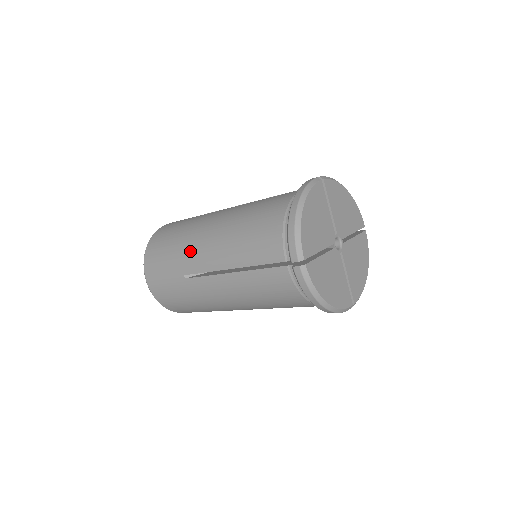
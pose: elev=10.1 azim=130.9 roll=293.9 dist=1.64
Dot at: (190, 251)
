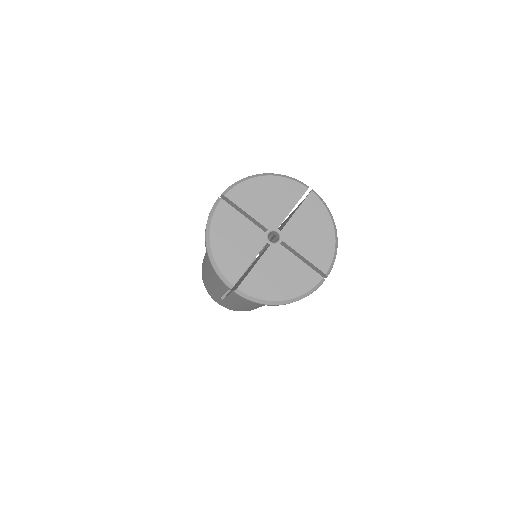
Dot at: (209, 282)
